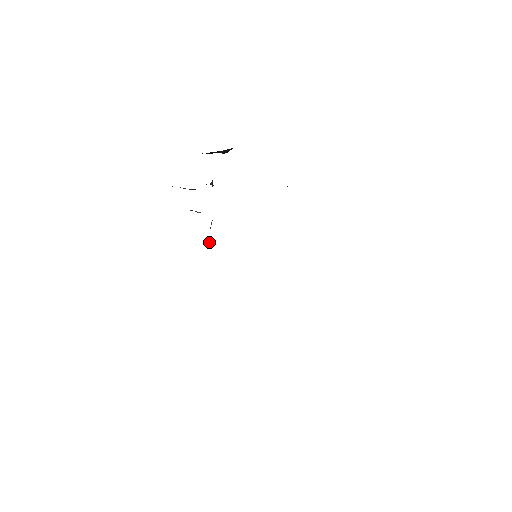
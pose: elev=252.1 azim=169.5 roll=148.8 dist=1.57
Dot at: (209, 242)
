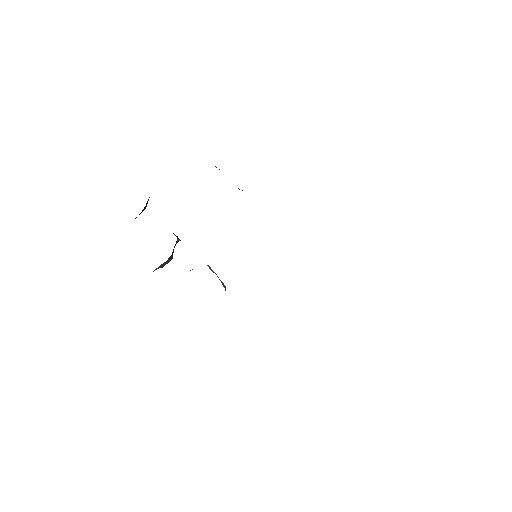
Dot at: (221, 282)
